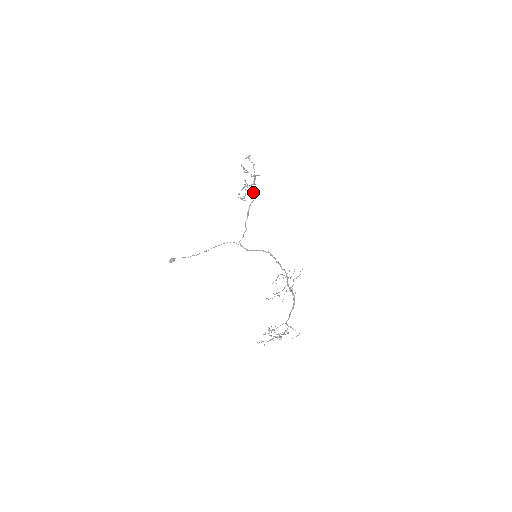
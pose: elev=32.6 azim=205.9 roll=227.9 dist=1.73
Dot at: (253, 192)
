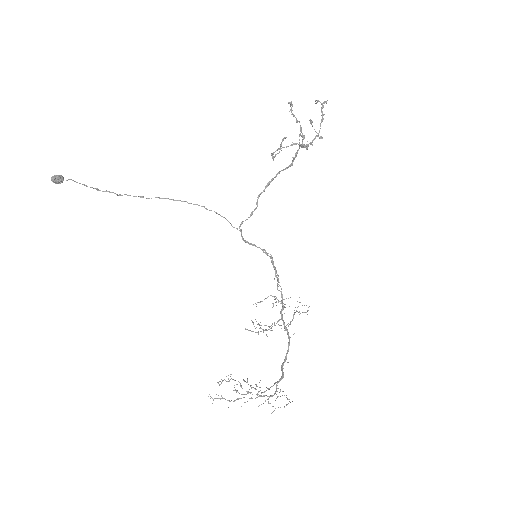
Dot at: occluded
